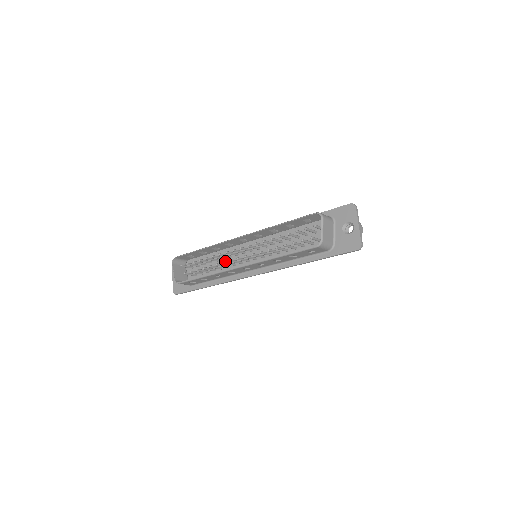
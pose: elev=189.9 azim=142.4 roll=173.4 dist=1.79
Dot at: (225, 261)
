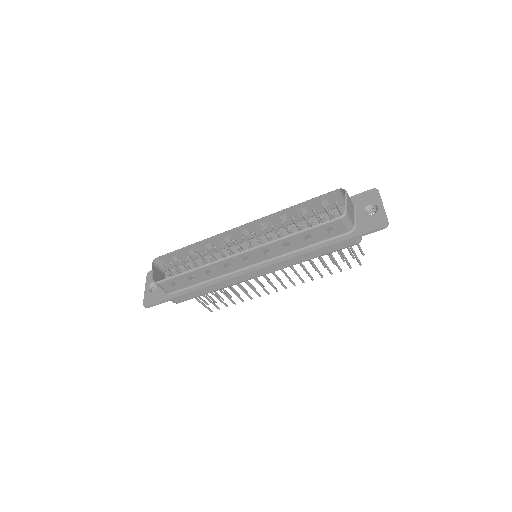
Dot at: occluded
